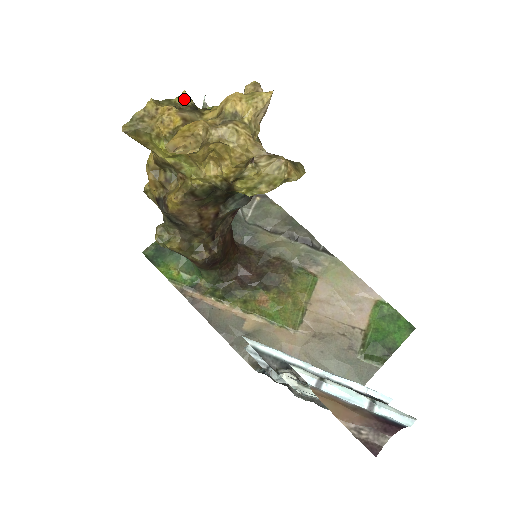
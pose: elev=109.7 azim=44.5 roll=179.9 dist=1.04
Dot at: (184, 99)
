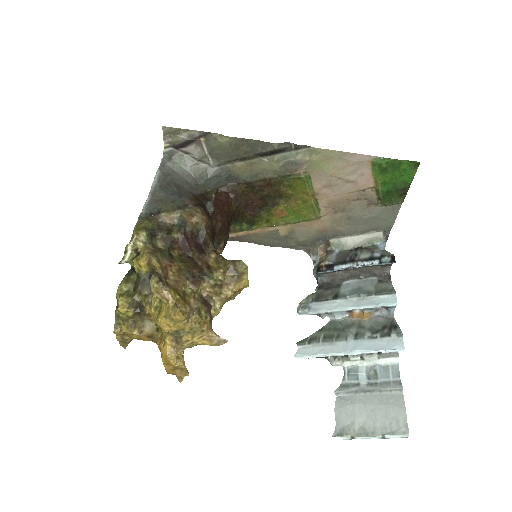
Dot at: (126, 313)
